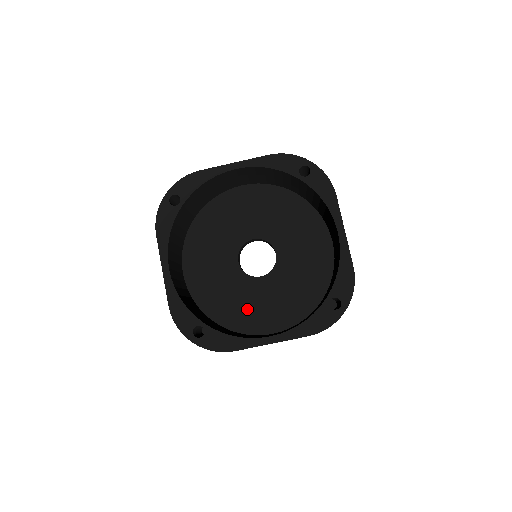
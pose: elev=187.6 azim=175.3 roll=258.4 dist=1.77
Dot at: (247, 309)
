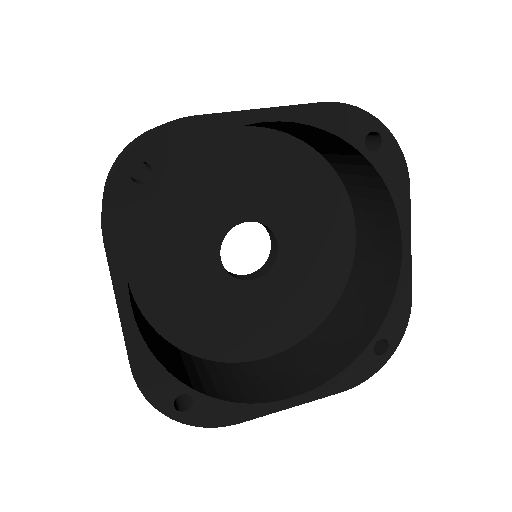
Dot at: (229, 327)
